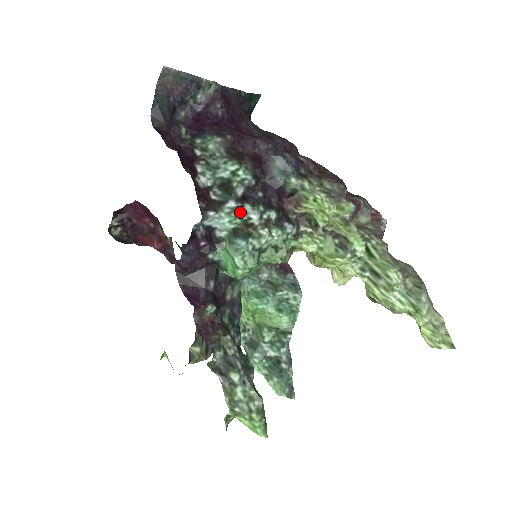
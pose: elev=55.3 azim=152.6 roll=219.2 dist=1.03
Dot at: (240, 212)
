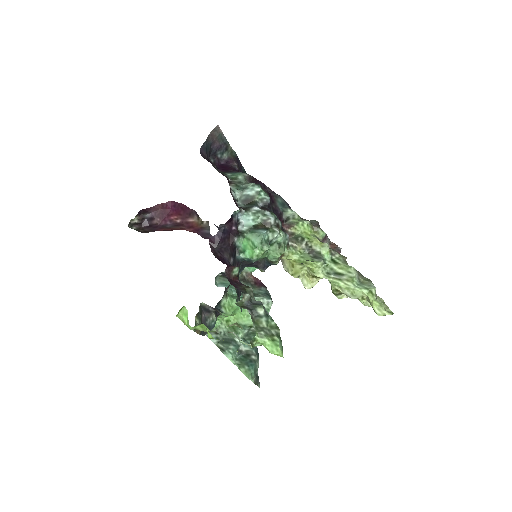
Dot at: (262, 214)
